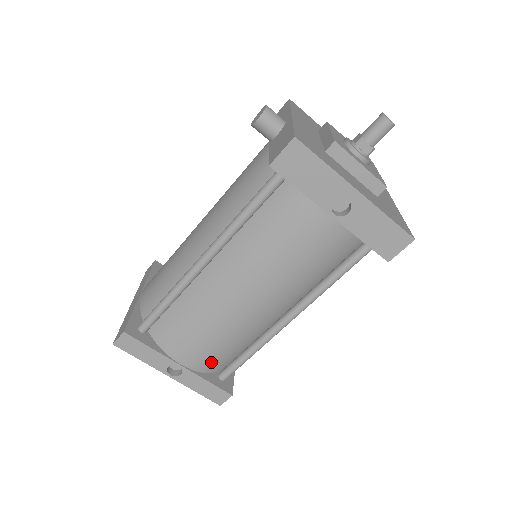
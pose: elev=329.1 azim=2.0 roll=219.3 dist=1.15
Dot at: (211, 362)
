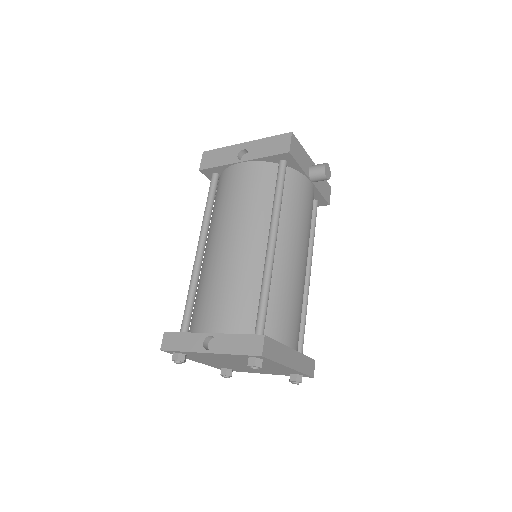
Dot at: (235, 318)
